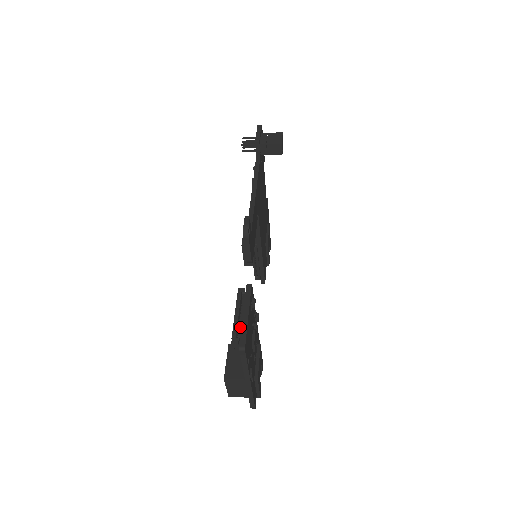
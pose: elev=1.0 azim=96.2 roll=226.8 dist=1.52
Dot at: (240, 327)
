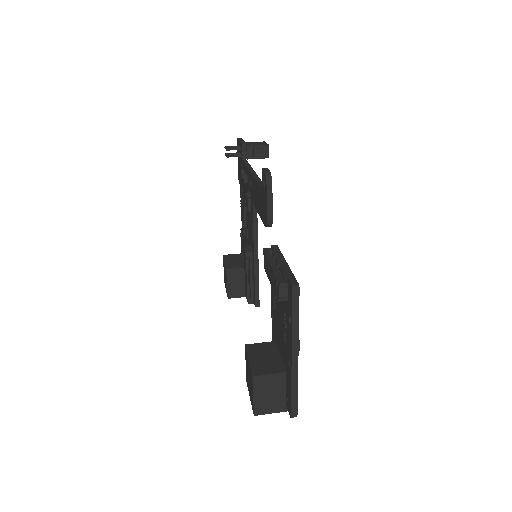
Dot at: (283, 272)
